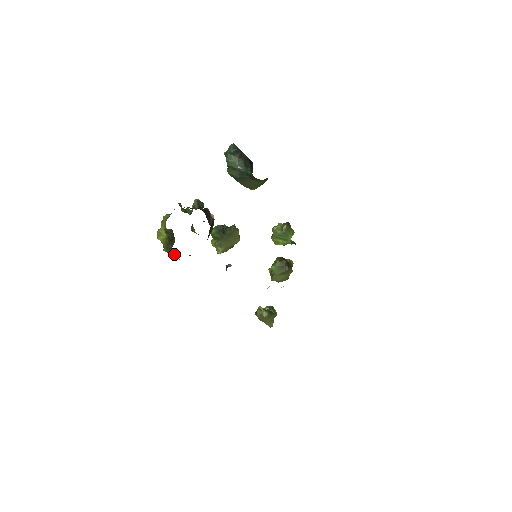
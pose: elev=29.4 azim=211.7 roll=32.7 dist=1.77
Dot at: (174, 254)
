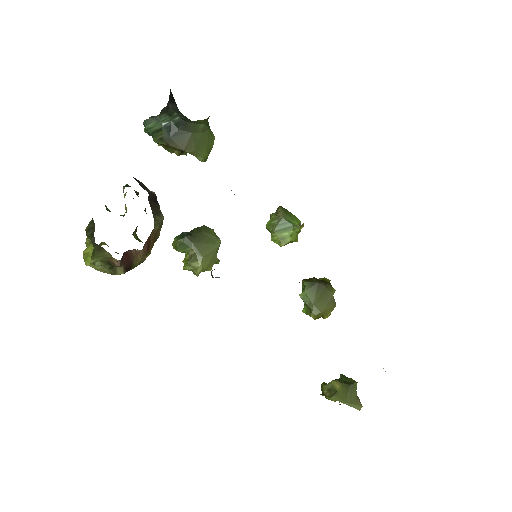
Dot at: (104, 252)
